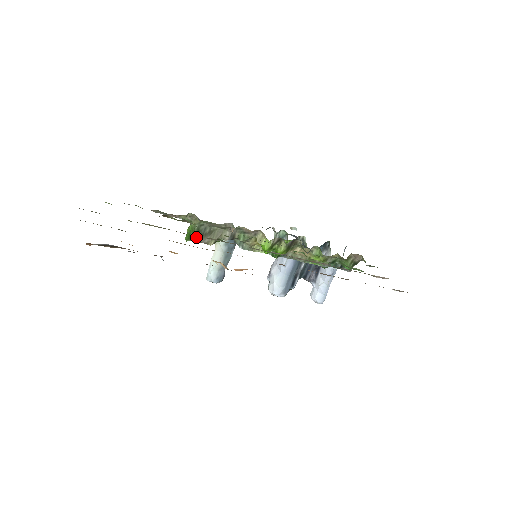
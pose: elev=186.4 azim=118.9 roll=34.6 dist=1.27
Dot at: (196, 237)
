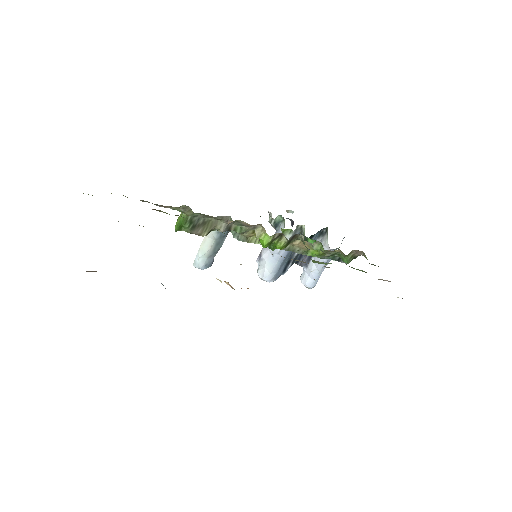
Dot at: (188, 228)
